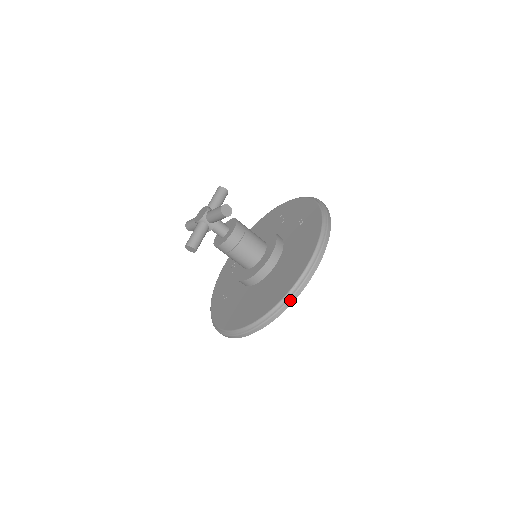
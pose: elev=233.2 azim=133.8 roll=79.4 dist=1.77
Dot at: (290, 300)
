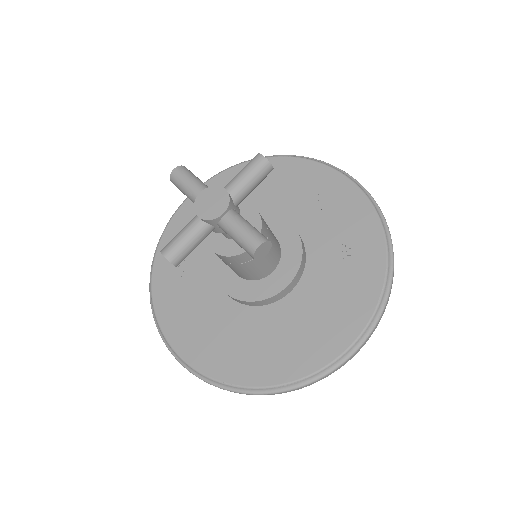
Dot at: (280, 393)
